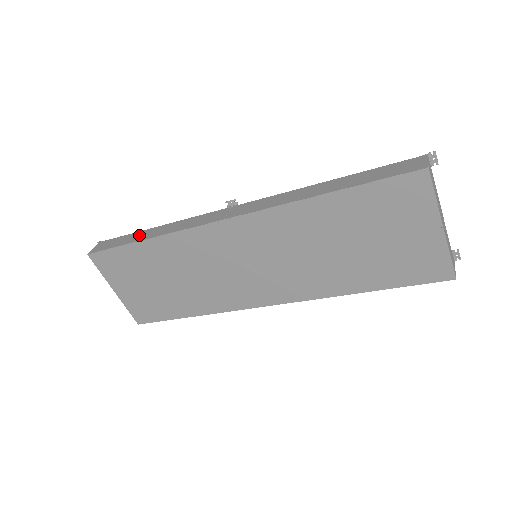
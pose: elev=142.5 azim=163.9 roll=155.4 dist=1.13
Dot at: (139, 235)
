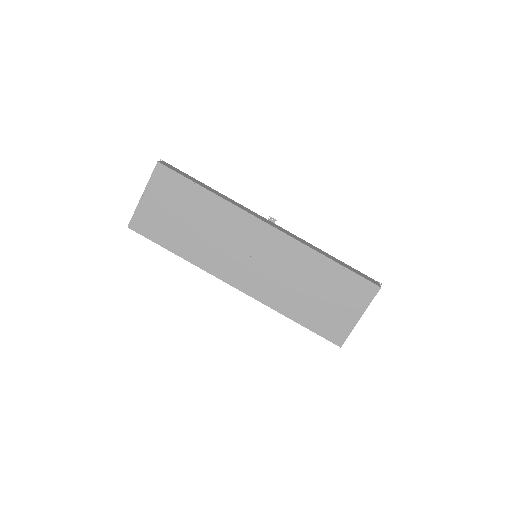
Dot at: (202, 184)
